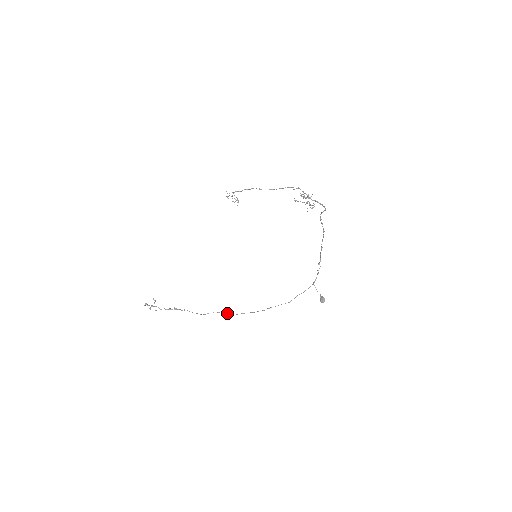
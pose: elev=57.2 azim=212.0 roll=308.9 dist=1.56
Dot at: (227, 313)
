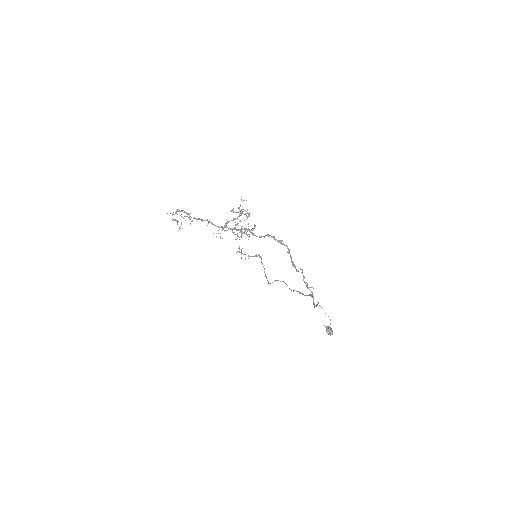
Dot at: occluded
